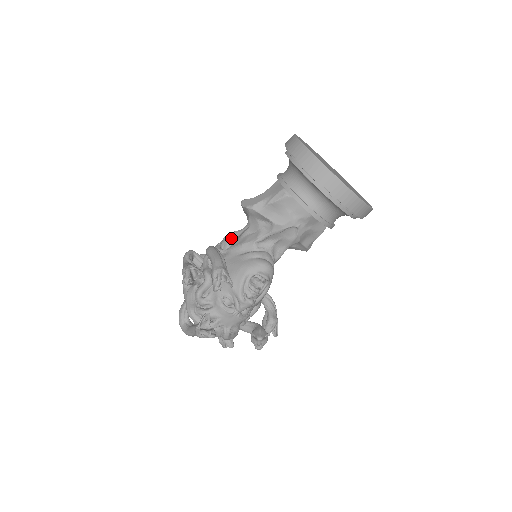
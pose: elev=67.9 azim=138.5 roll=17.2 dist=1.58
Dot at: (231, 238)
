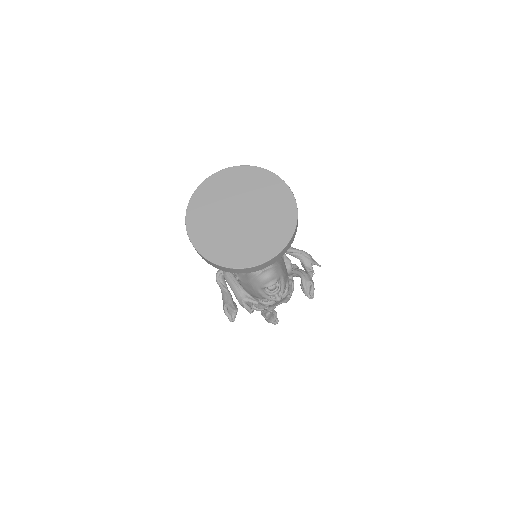
Dot at: occluded
